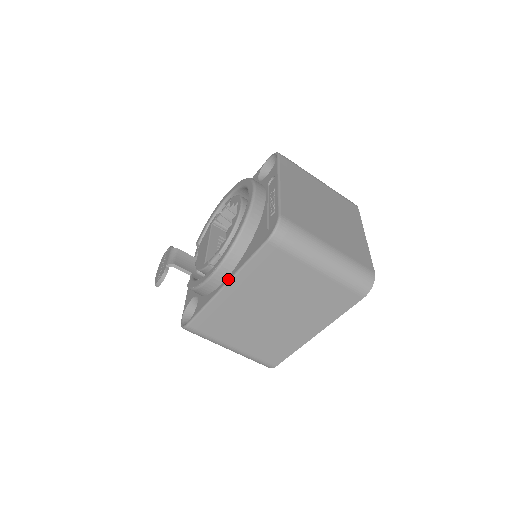
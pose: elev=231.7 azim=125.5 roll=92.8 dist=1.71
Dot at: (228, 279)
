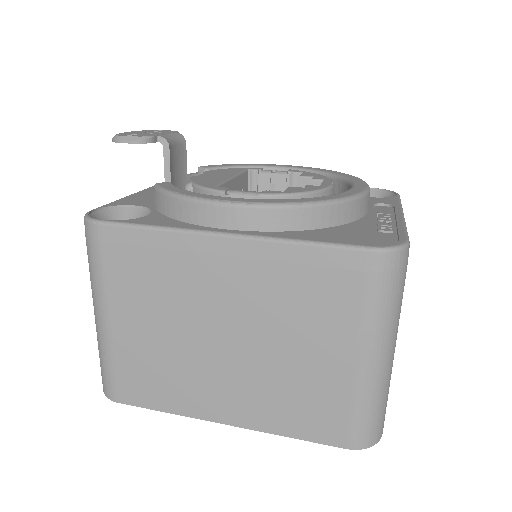
Dot at: (245, 233)
